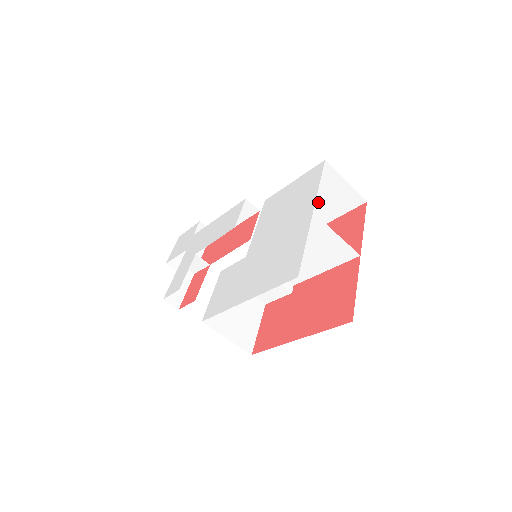
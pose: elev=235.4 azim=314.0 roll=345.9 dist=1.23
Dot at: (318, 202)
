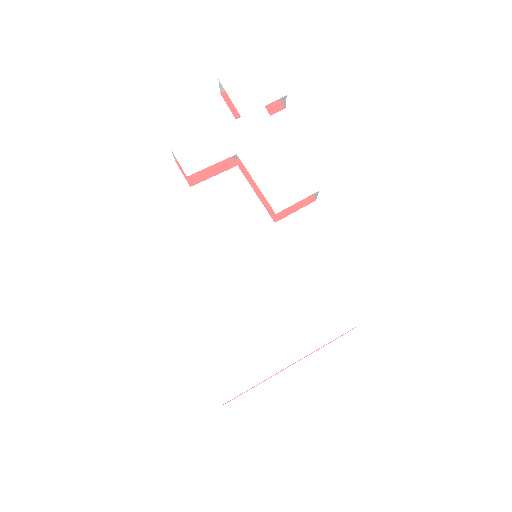
Dot at: occluded
